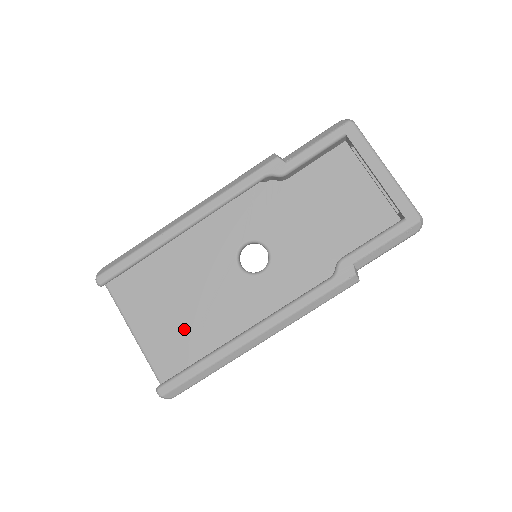
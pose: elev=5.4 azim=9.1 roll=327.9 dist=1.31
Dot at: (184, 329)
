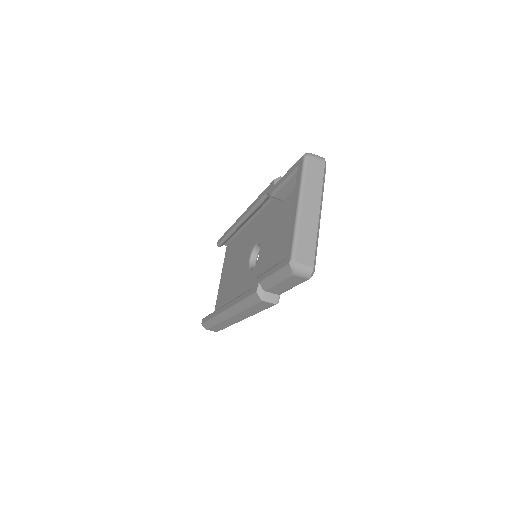
Dot at: (227, 291)
